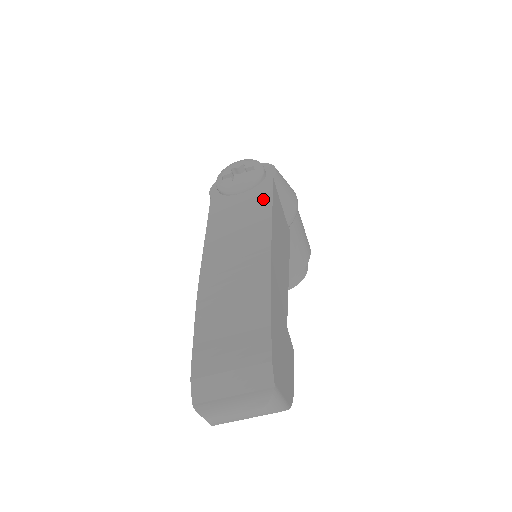
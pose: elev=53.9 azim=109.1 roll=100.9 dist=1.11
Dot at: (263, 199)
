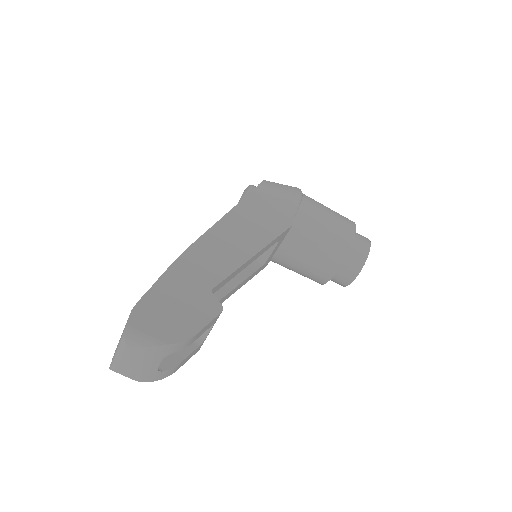
Dot at: occluded
